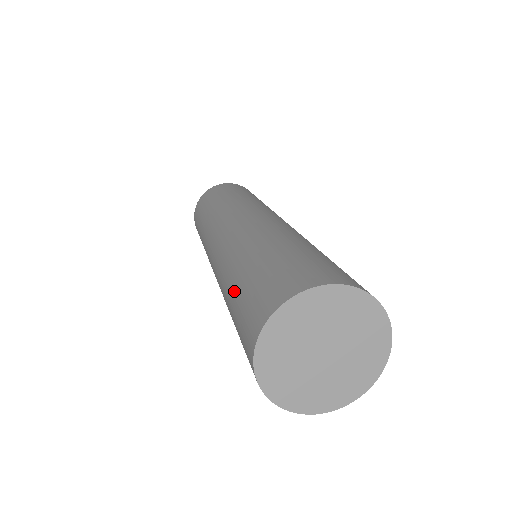
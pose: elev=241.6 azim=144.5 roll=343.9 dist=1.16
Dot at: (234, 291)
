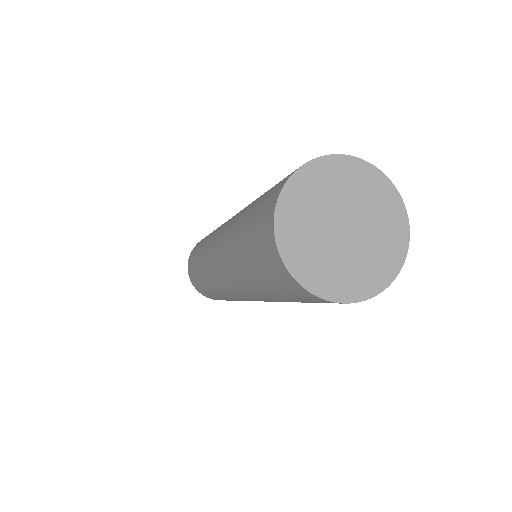
Dot at: (242, 251)
